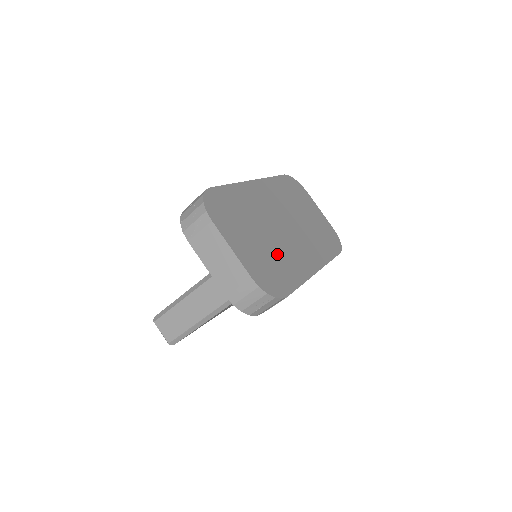
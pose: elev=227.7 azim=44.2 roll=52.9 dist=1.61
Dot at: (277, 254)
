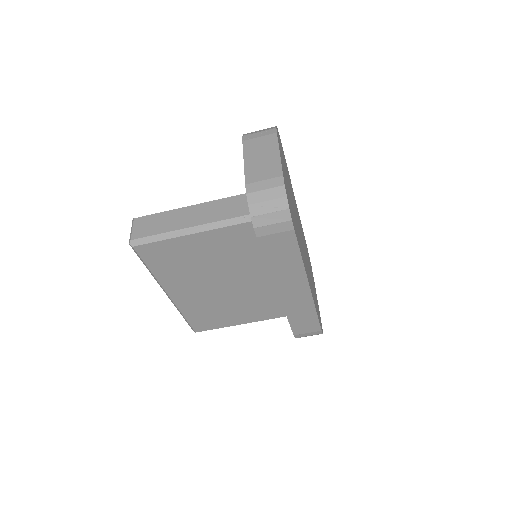
Dot at: occluded
